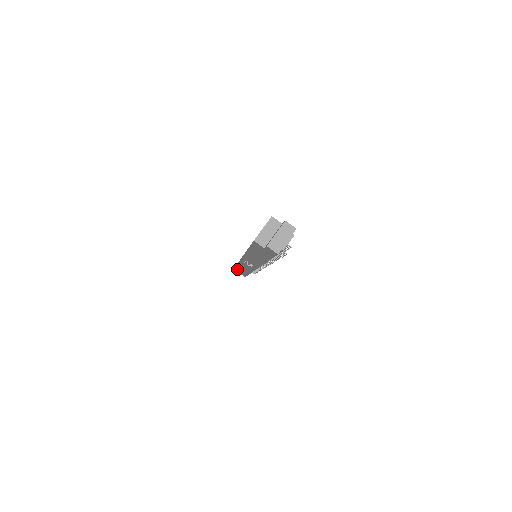
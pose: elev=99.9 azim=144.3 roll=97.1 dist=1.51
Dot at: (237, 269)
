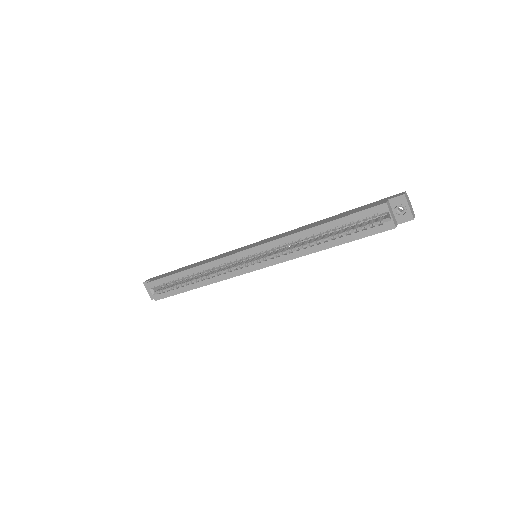
Dot at: (165, 297)
